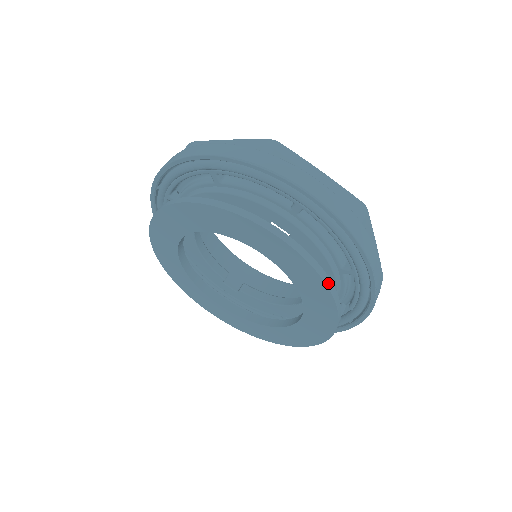
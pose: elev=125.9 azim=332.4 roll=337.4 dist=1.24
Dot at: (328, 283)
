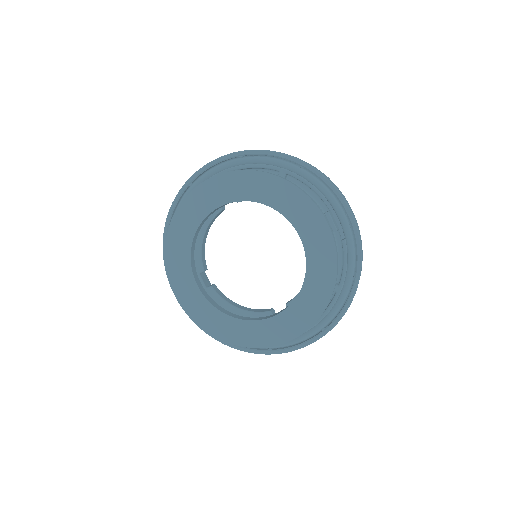
Dot at: (256, 171)
